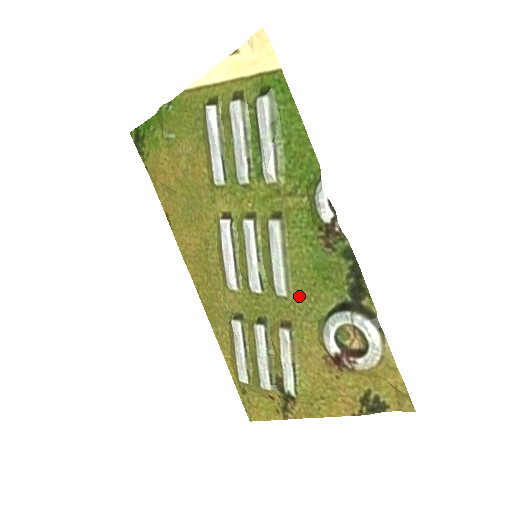
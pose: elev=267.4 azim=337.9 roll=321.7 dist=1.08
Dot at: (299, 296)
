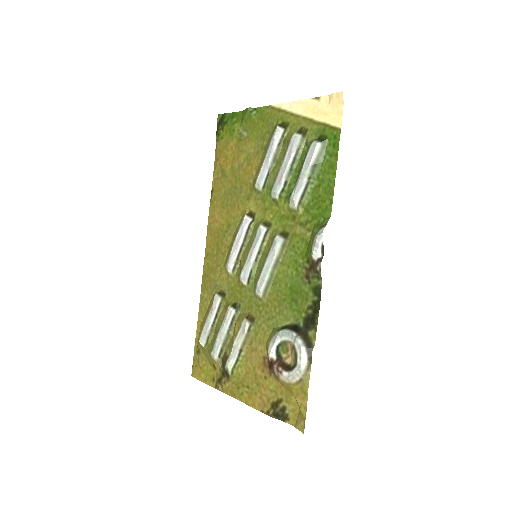
Dot at: (270, 303)
